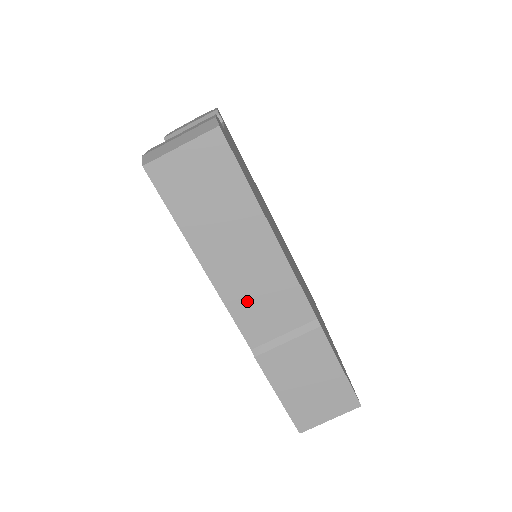
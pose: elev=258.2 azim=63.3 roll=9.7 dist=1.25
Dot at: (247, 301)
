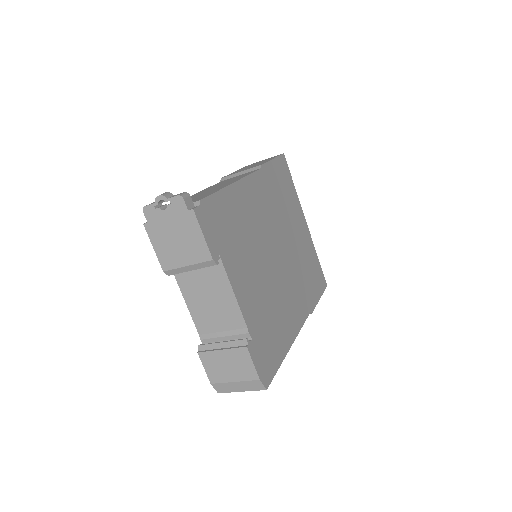
Dot at: occluded
